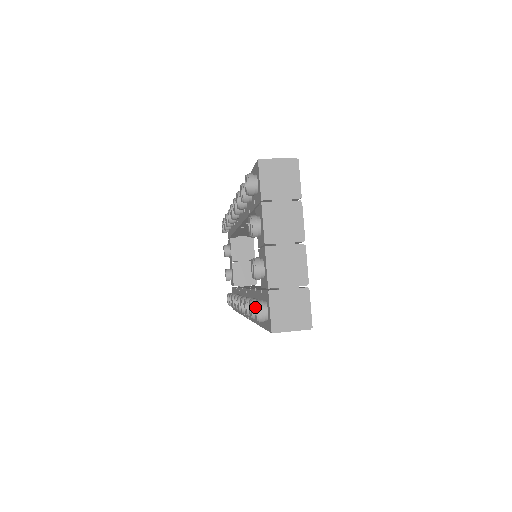
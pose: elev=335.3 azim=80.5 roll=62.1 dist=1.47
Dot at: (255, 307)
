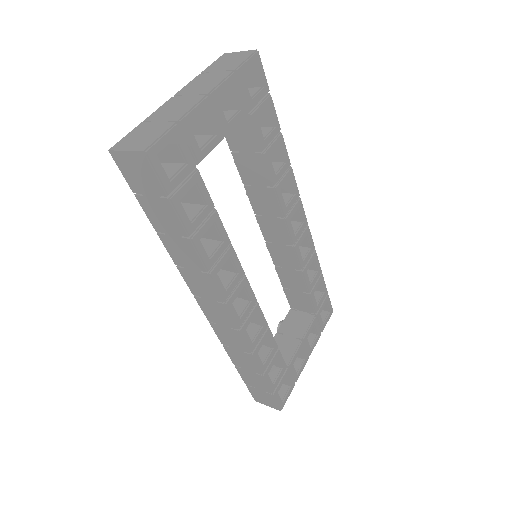
Dot at: occluded
